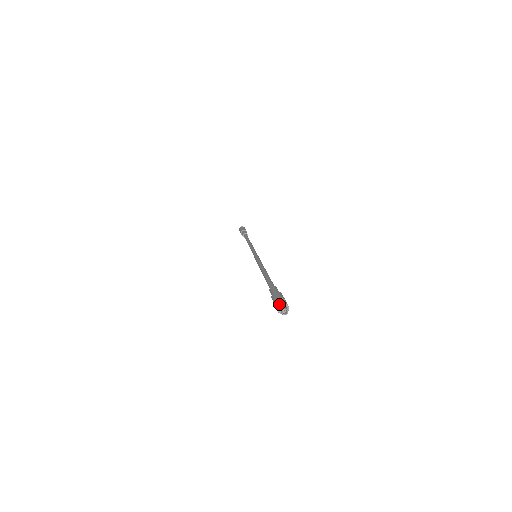
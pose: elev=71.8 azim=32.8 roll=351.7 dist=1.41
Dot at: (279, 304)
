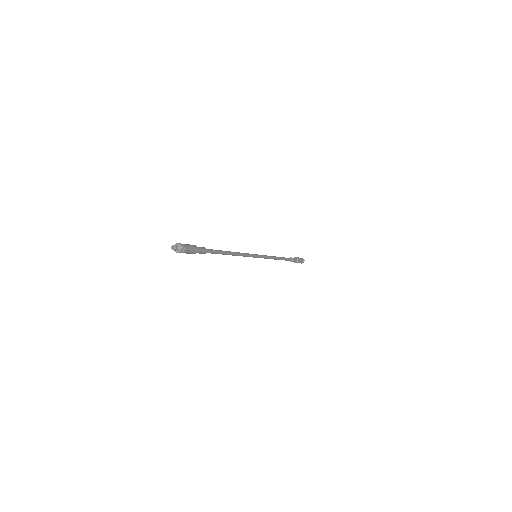
Dot at: (179, 243)
